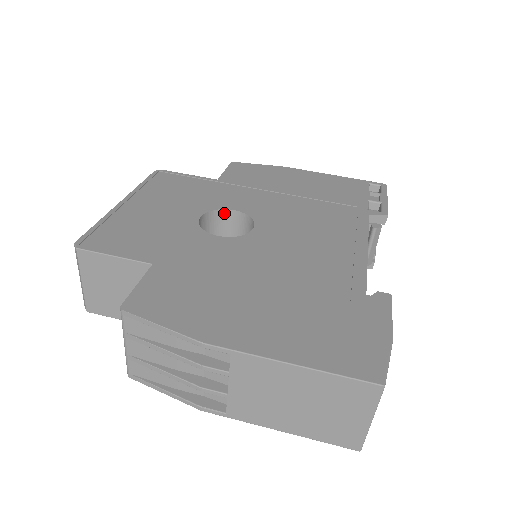
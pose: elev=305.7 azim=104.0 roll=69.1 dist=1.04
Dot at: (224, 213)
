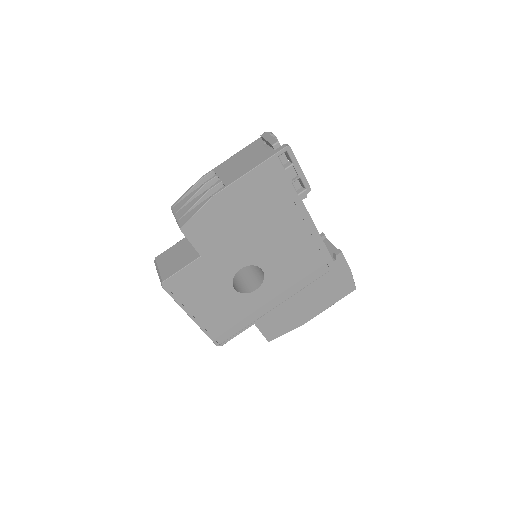
Dot at: (235, 272)
